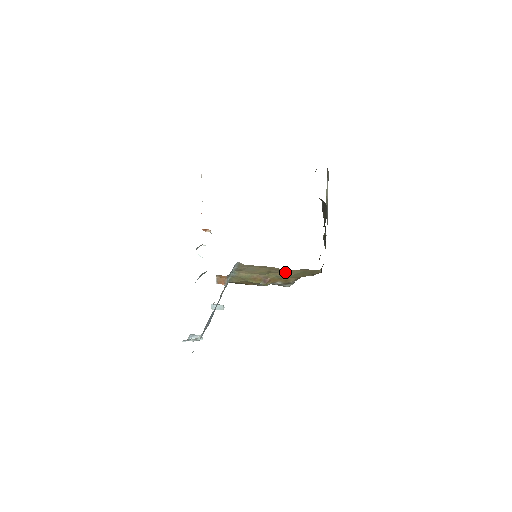
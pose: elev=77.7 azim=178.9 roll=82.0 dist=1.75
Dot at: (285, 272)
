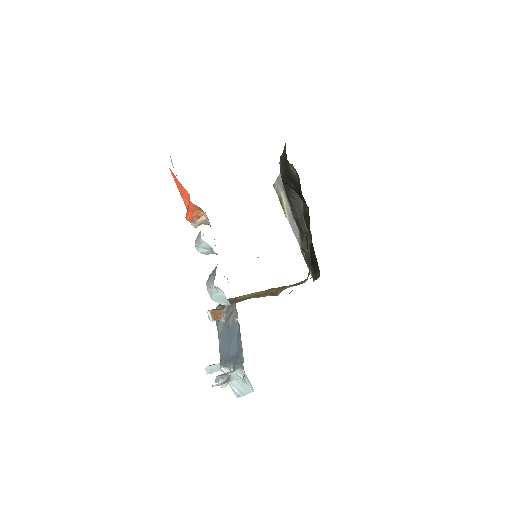
Dot at: occluded
